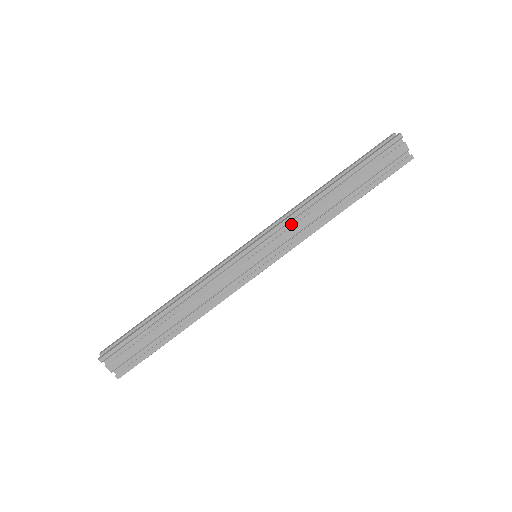
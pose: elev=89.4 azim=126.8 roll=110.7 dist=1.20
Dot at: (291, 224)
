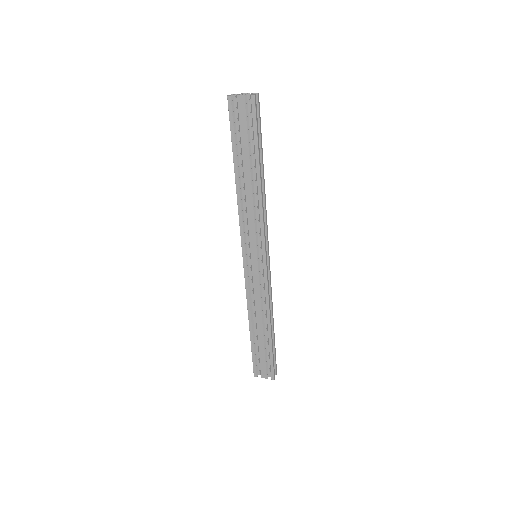
Dot at: (248, 220)
